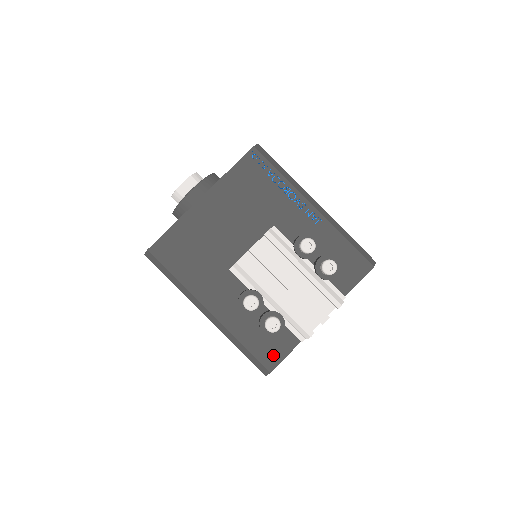
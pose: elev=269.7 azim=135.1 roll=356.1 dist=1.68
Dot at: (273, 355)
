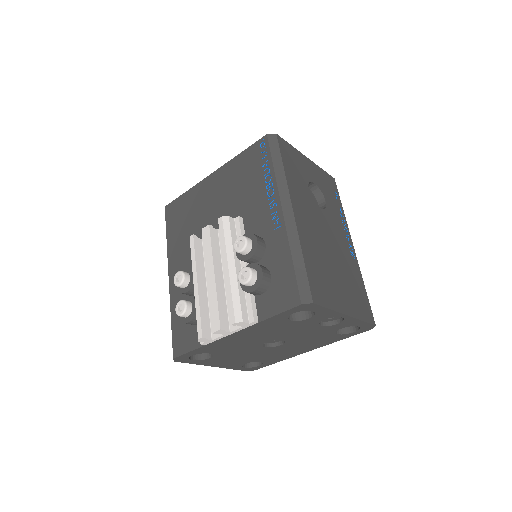
Dot at: (182, 343)
